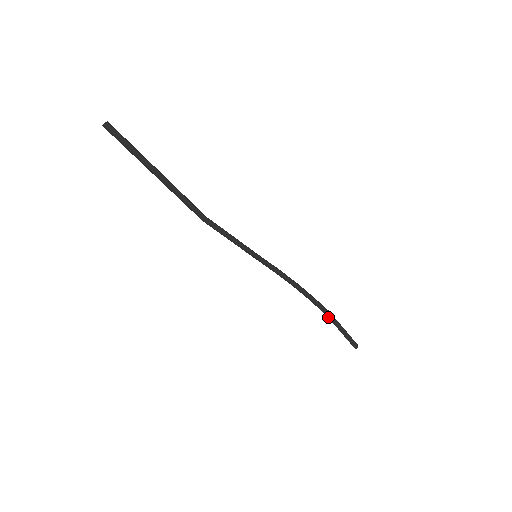
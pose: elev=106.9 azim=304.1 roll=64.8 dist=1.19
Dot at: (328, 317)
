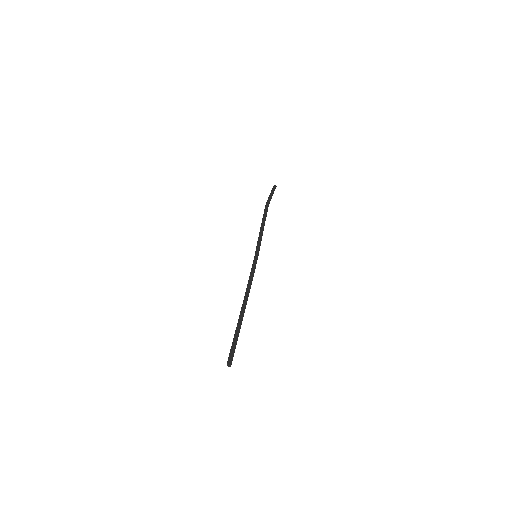
Dot at: occluded
